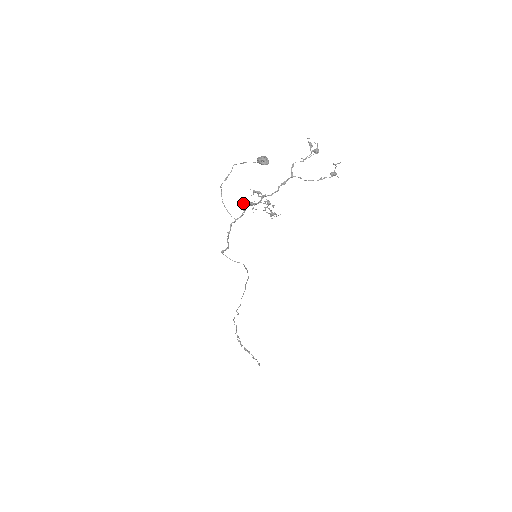
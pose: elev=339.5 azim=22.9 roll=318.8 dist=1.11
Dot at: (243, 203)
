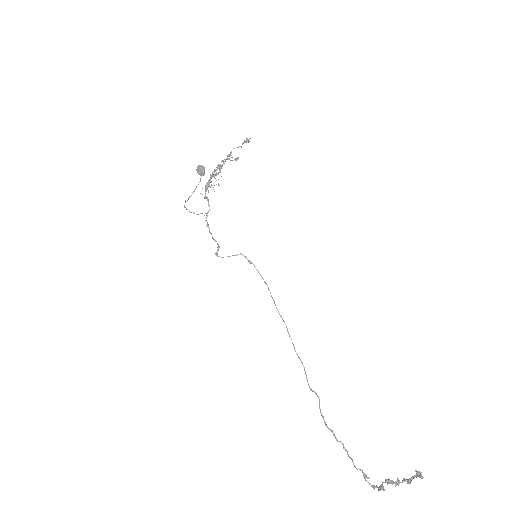
Dot at: (204, 197)
